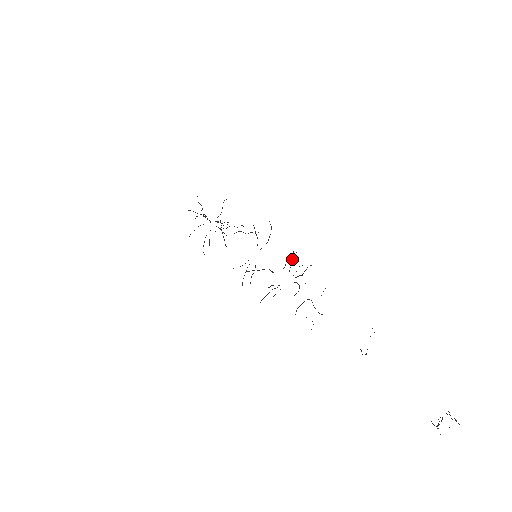
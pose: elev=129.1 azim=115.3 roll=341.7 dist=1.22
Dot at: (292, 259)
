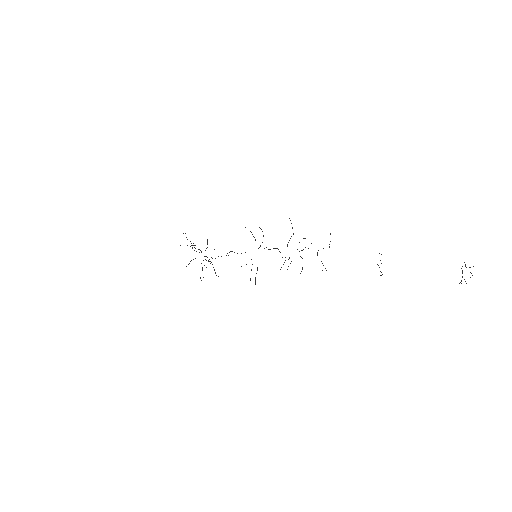
Dot at: occluded
